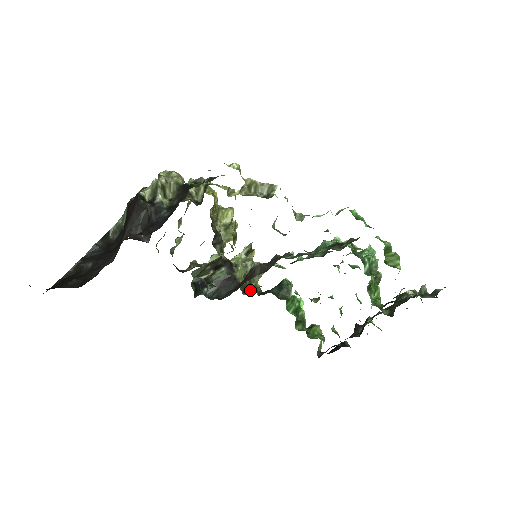
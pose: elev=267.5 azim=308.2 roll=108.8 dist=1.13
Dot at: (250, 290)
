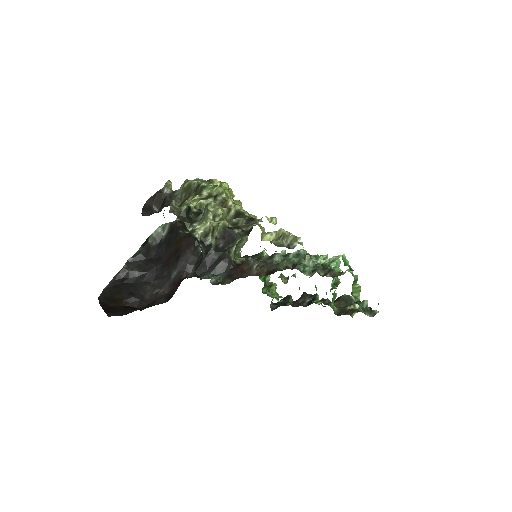
Dot at: occluded
